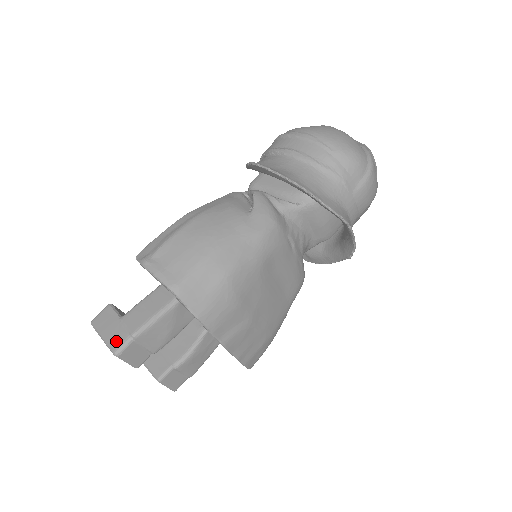
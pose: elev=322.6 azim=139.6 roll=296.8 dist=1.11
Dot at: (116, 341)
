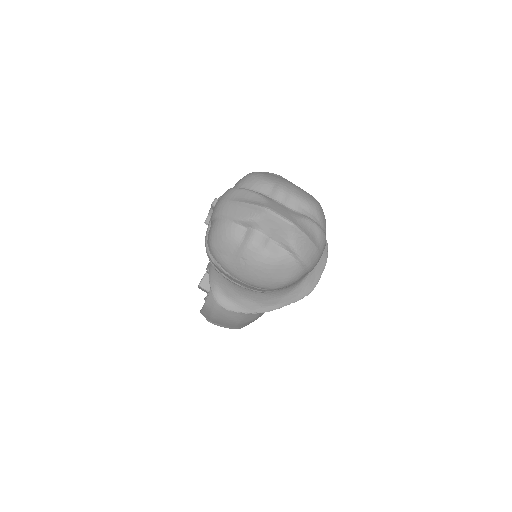
Dot at: occluded
